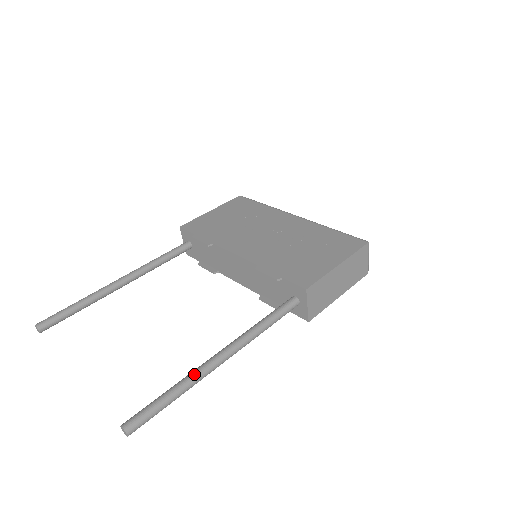
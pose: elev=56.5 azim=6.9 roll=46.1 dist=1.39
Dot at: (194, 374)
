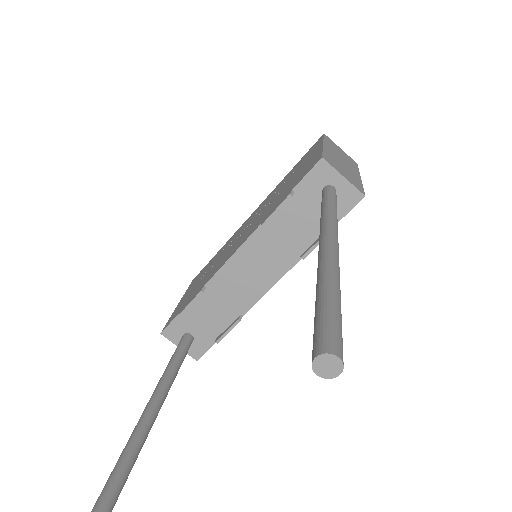
Dot at: (322, 263)
